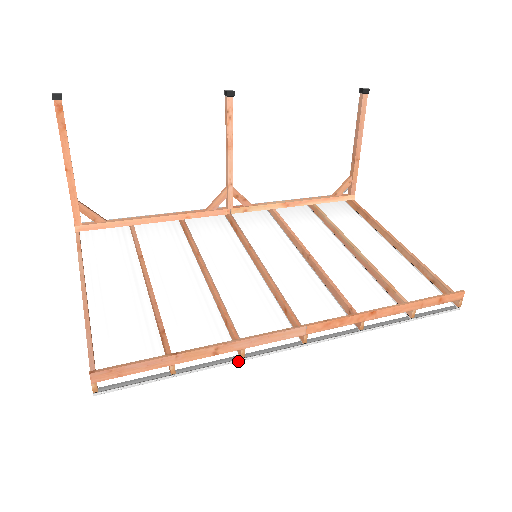
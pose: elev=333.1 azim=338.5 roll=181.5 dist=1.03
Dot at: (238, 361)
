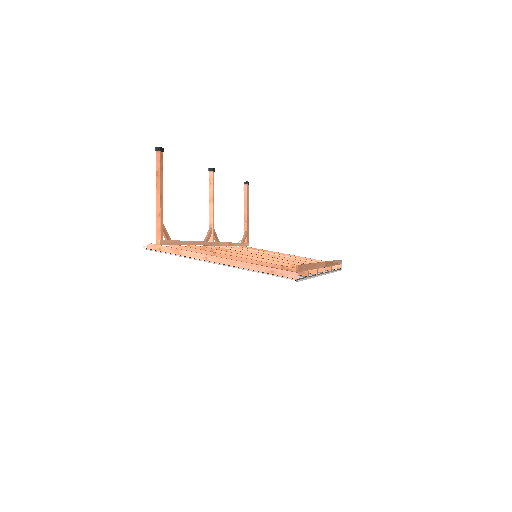
Dot at: (317, 276)
